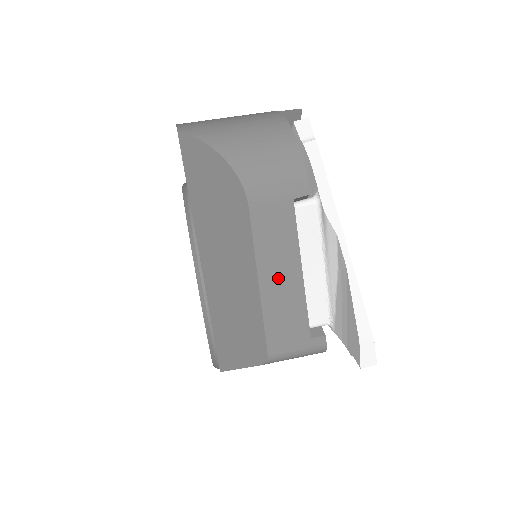
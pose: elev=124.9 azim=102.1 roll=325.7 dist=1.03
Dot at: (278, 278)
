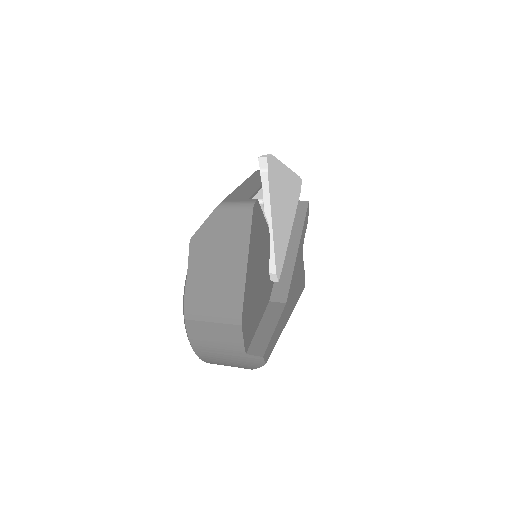
Dot at: (250, 184)
